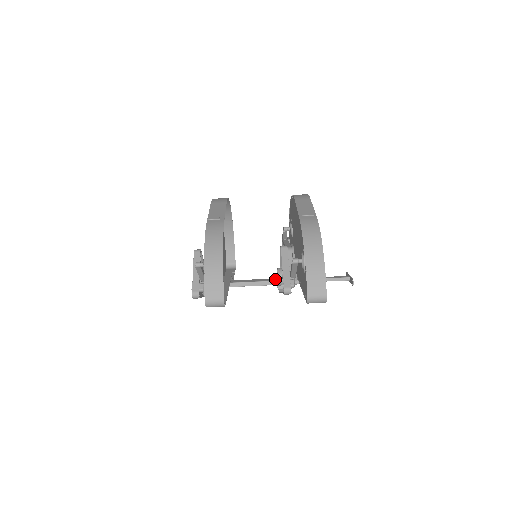
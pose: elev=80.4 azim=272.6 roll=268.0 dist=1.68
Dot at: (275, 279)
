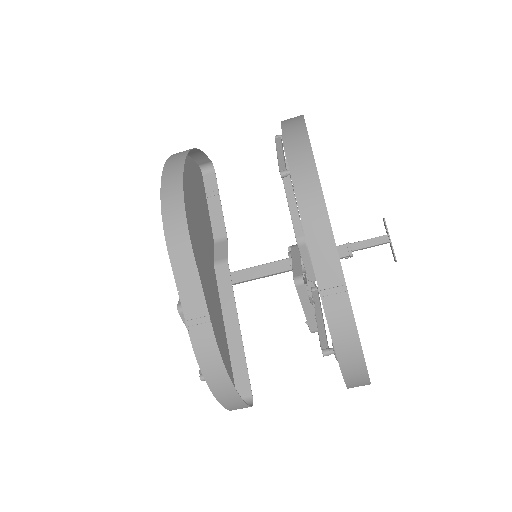
Dot at: (288, 264)
